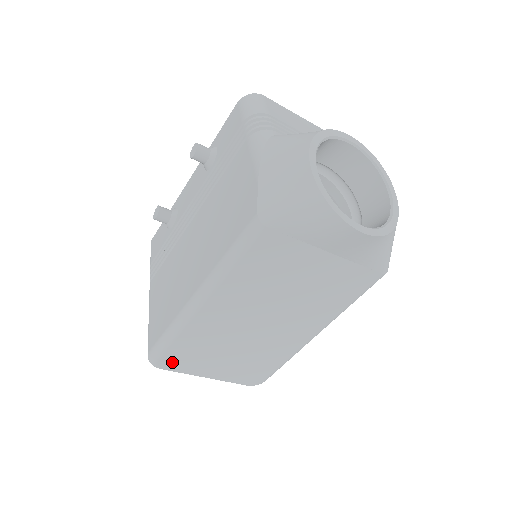
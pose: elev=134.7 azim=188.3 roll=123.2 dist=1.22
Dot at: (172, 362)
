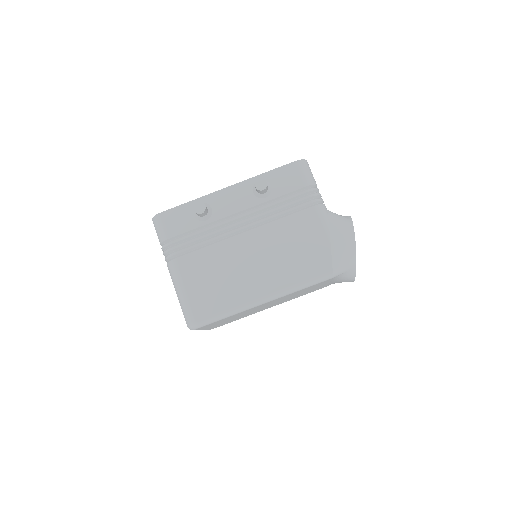
Dot at: occluded
